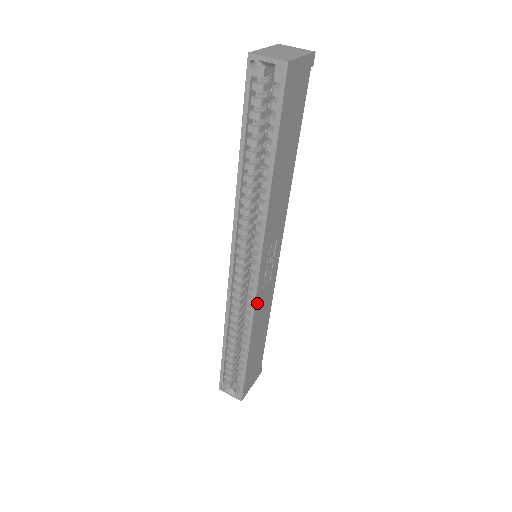
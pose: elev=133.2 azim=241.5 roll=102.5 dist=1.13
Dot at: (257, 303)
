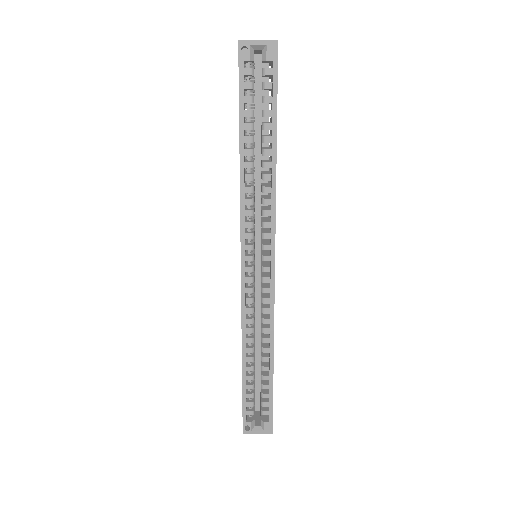
Dot at: (274, 300)
